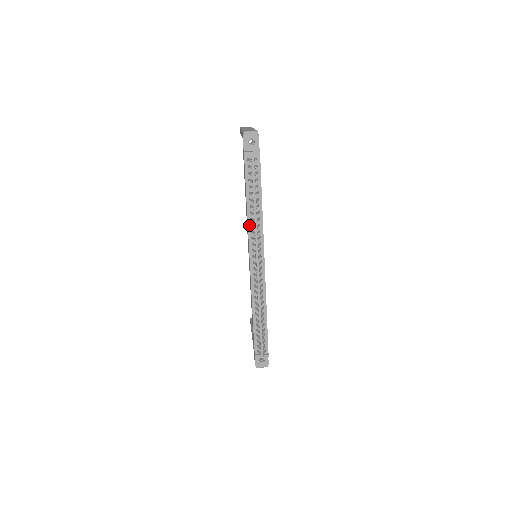
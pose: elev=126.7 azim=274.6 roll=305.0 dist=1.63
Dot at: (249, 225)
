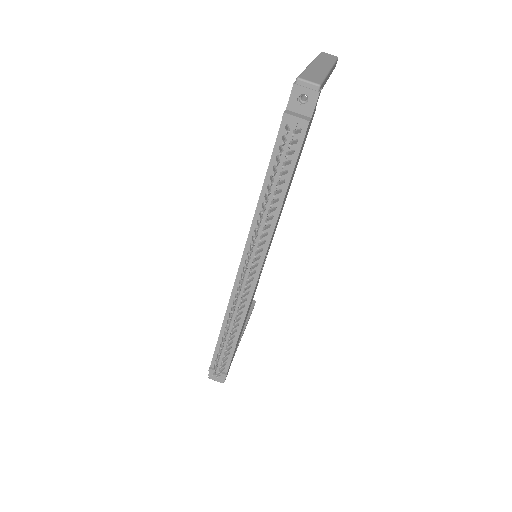
Dot at: (255, 219)
